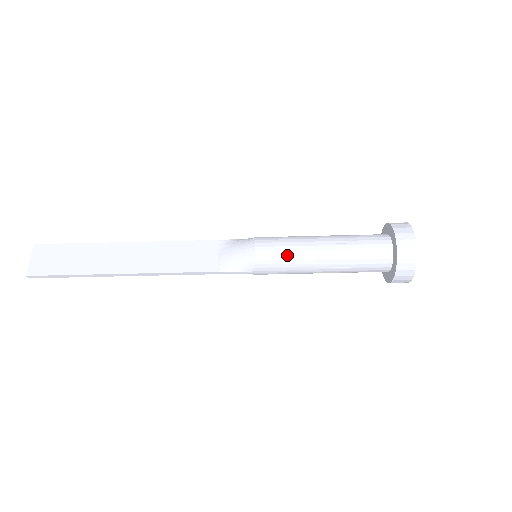
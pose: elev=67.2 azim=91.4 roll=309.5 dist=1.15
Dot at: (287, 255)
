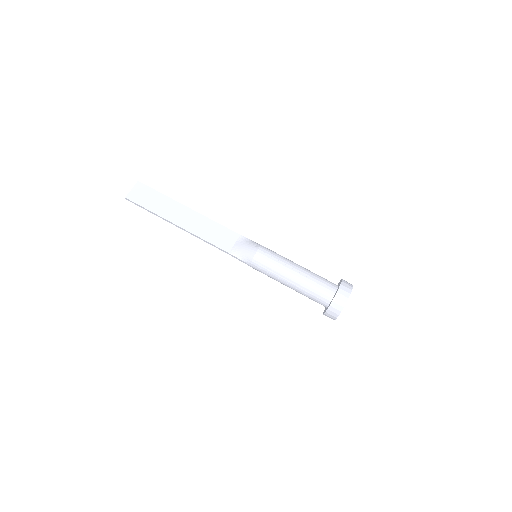
Dot at: (272, 266)
